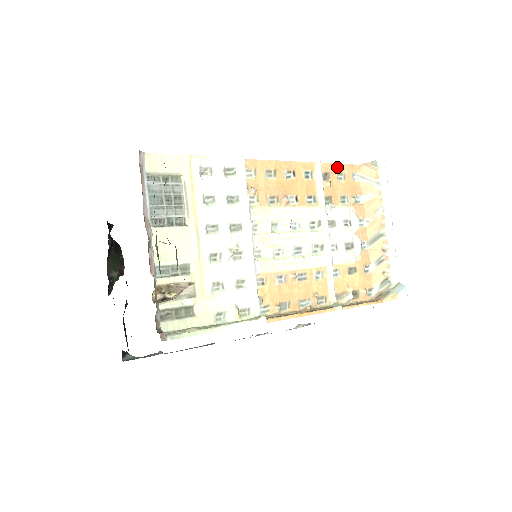
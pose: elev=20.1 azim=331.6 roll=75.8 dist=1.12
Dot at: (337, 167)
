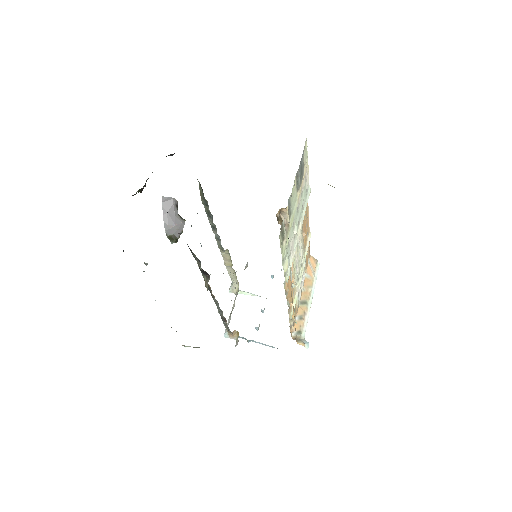
Dot at: (309, 245)
